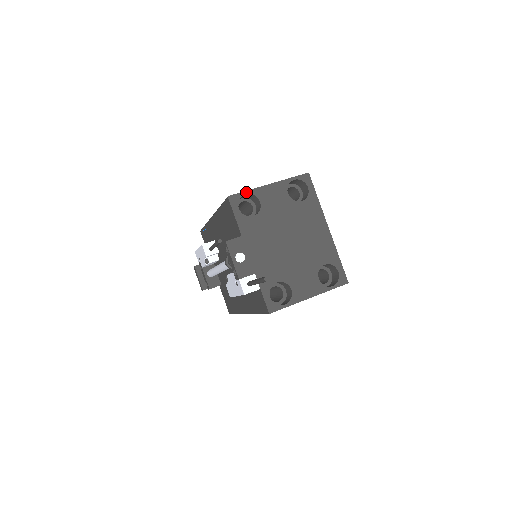
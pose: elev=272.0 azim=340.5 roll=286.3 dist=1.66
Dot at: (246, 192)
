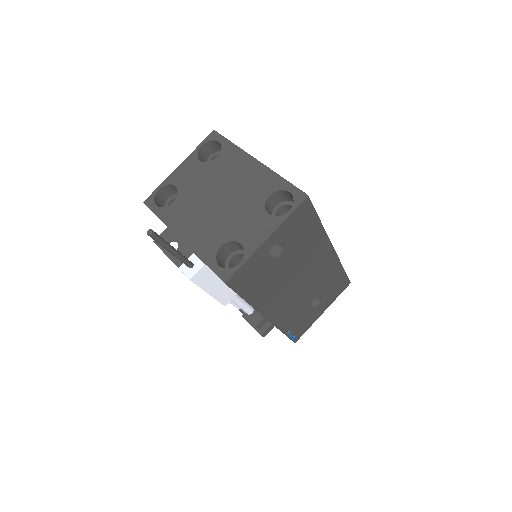
Dot at: (159, 187)
